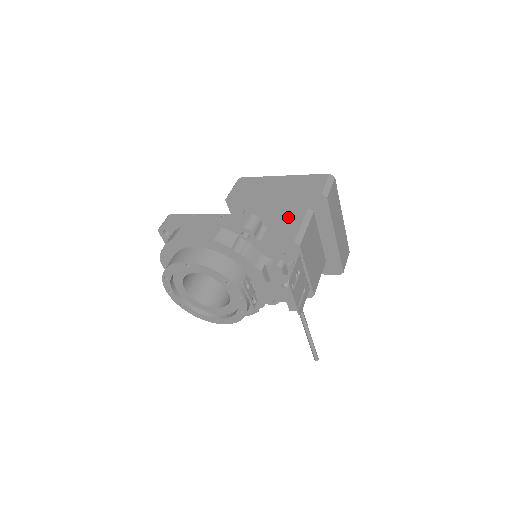
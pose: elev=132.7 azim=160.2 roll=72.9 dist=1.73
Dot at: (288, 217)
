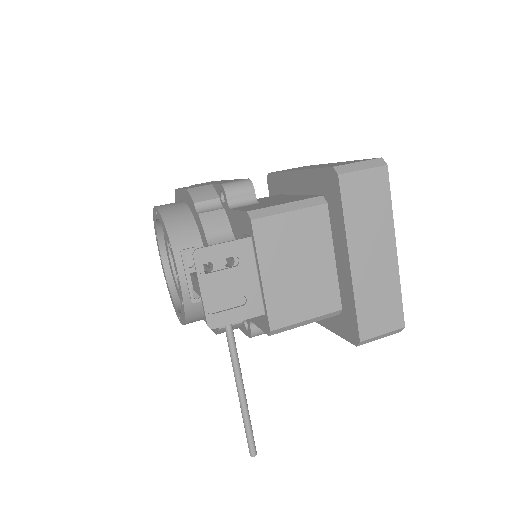
Dot at: (290, 199)
